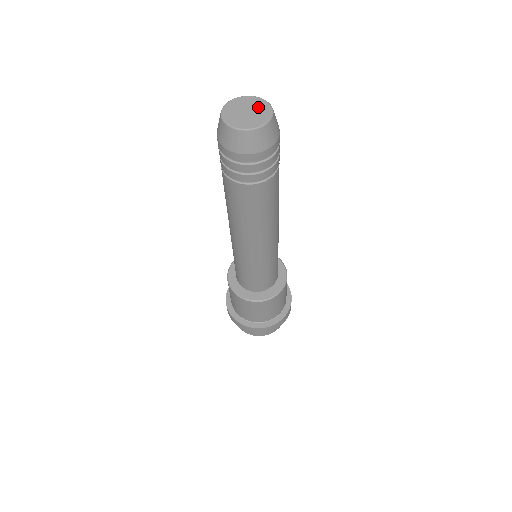
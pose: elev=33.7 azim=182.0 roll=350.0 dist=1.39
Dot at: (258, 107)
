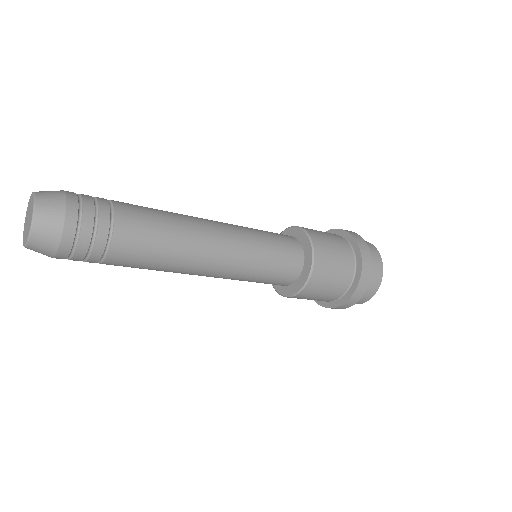
Dot at: (30, 214)
